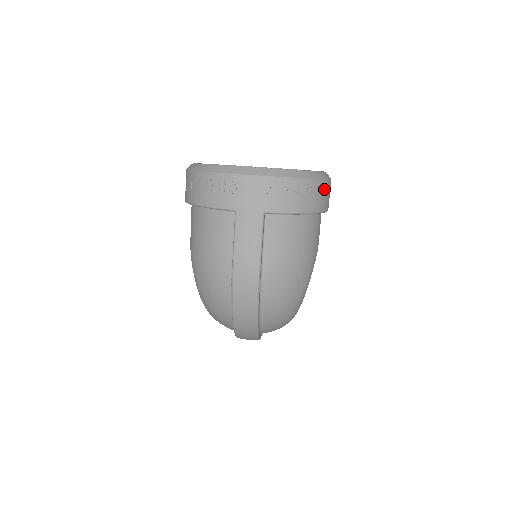
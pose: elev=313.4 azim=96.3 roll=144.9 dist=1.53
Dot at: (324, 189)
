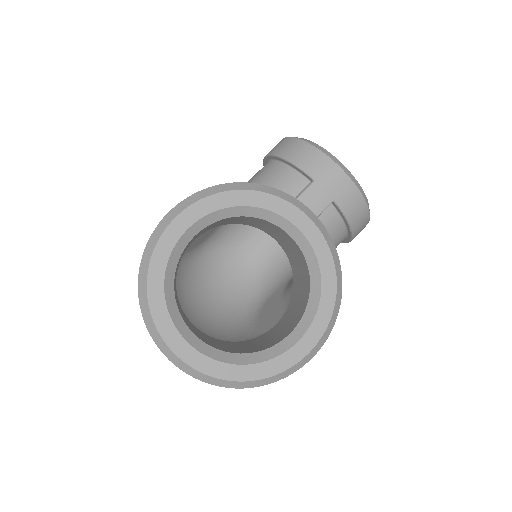
Dot at: occluded
